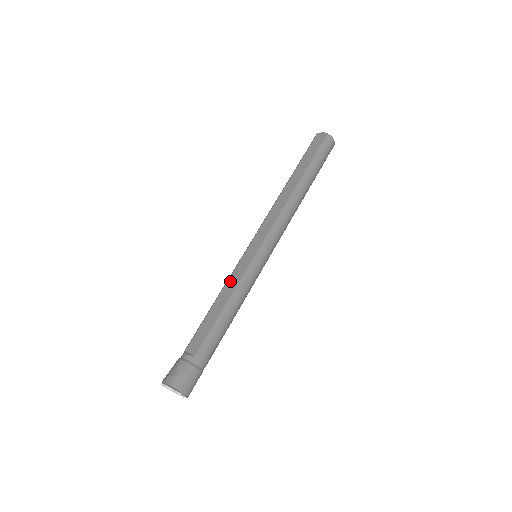
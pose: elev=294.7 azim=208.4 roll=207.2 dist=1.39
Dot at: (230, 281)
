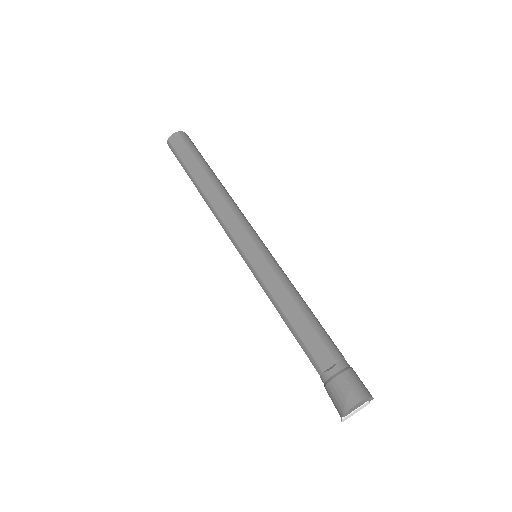
Dot at: (271, 289)
